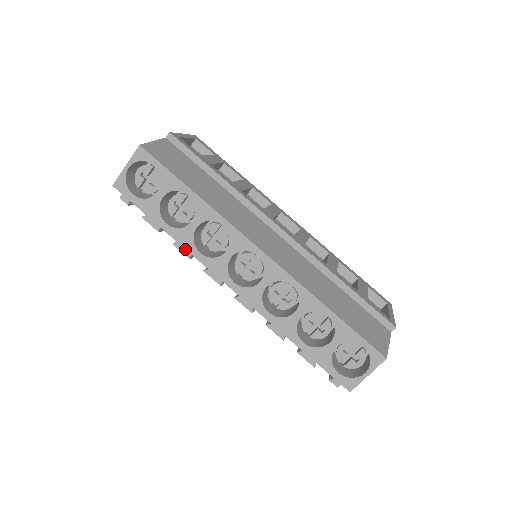
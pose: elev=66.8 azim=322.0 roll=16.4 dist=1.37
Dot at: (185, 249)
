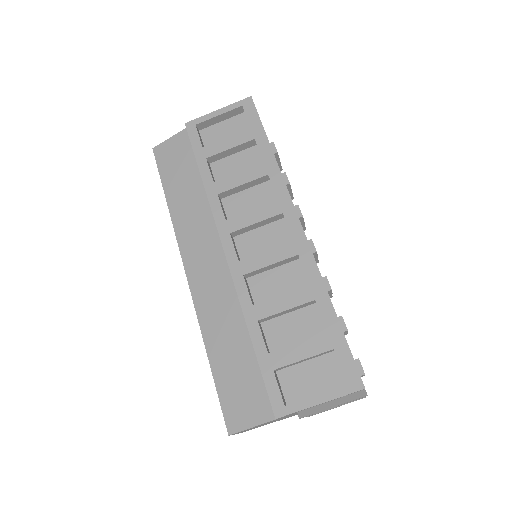
Dot at: occluded
